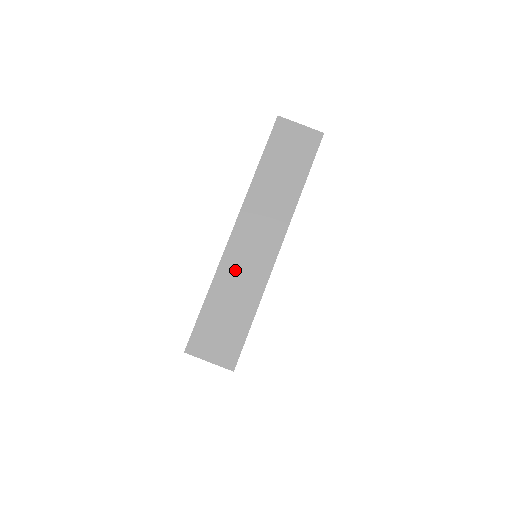
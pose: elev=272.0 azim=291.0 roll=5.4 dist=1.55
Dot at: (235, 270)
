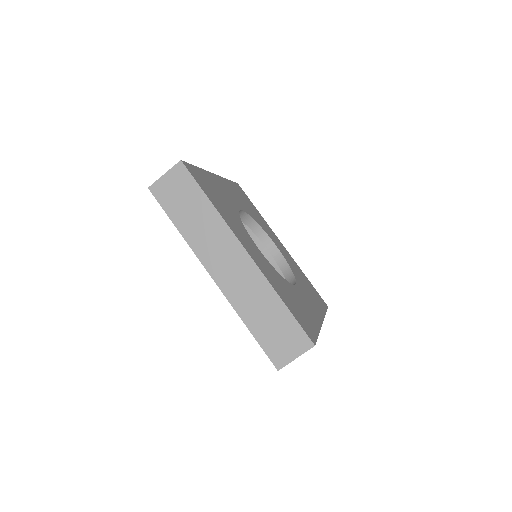
Dot at: (242, 295)
